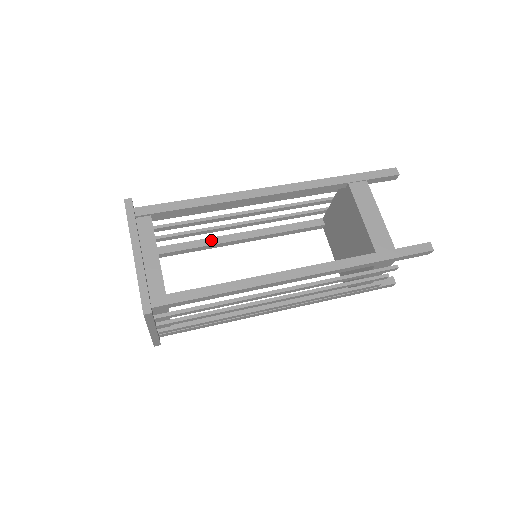
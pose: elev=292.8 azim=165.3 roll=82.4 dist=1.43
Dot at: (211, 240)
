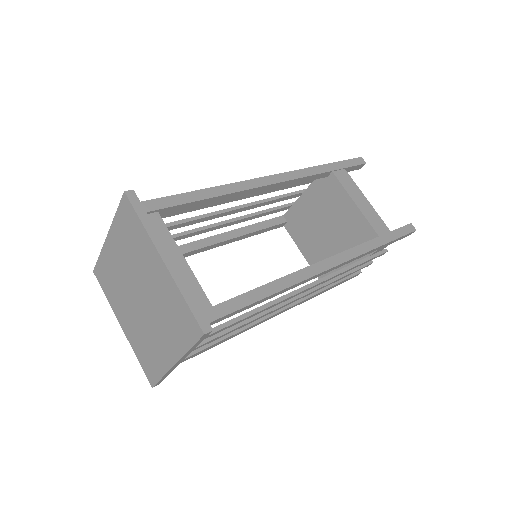
Dot at: (184, 247)
